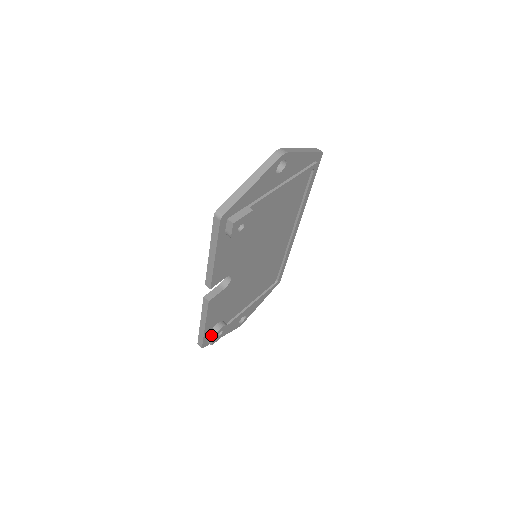
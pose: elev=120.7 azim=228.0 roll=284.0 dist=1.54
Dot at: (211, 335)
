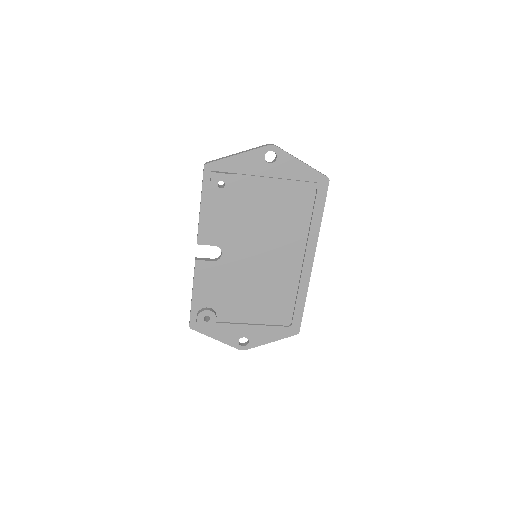
Dot at: (198, 313)
